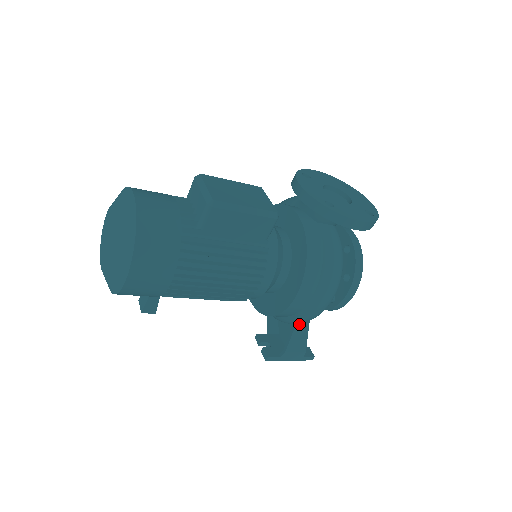
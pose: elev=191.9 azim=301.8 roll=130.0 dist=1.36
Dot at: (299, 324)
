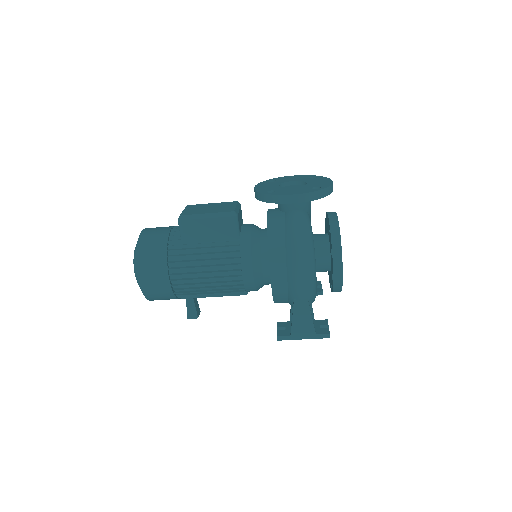
Dot at: (297, 302)
